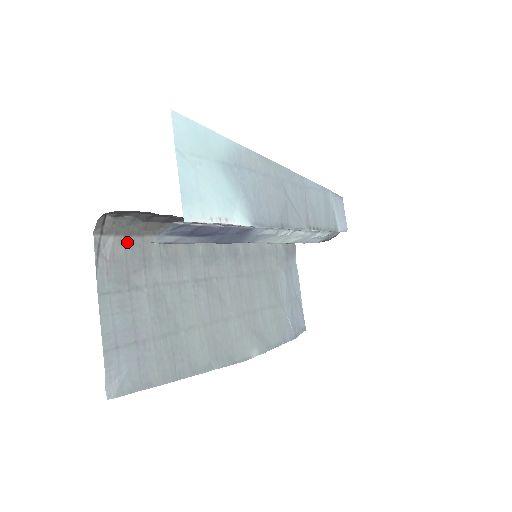
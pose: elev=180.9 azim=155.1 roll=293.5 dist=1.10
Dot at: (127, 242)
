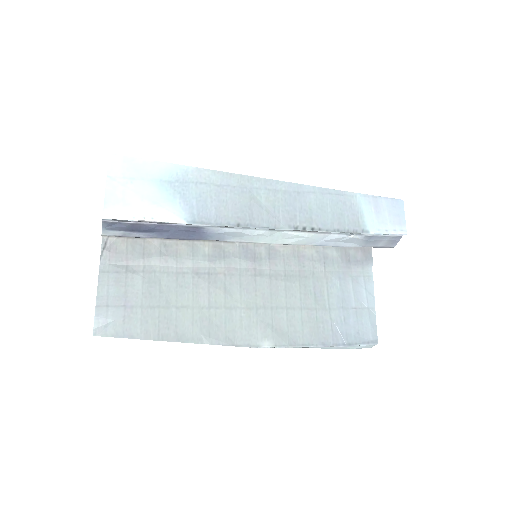
Dot at: (130, 242)
